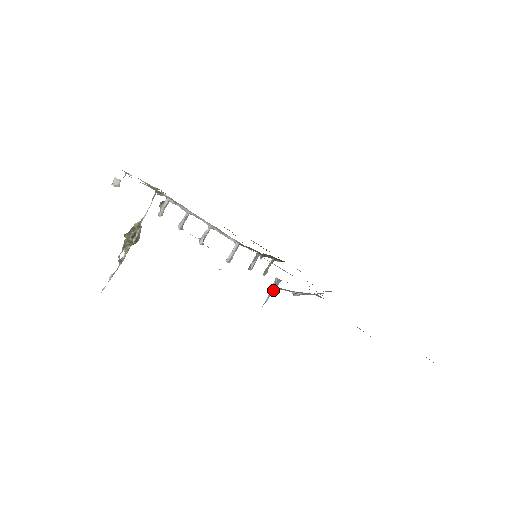
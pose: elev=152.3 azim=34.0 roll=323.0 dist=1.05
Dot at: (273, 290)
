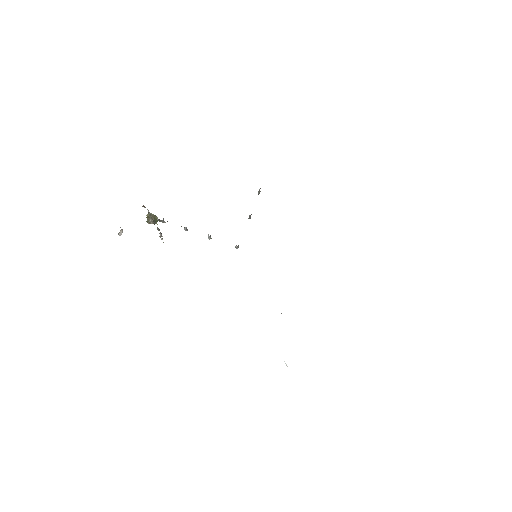
Dot at: occluded
